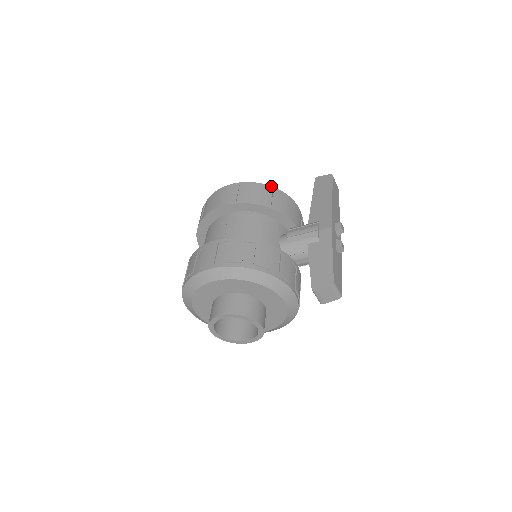
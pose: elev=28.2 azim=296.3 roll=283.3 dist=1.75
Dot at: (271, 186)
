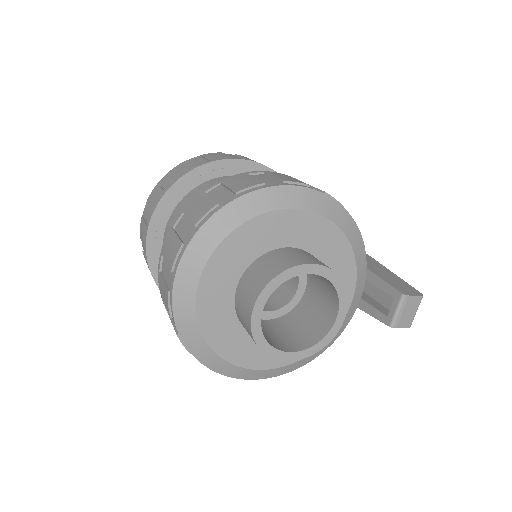
Dot at: occluded
